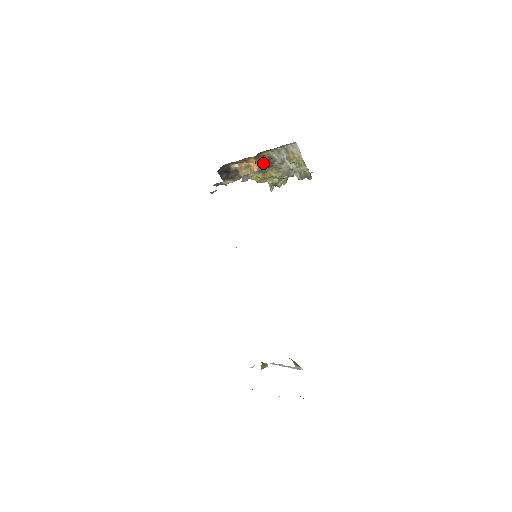
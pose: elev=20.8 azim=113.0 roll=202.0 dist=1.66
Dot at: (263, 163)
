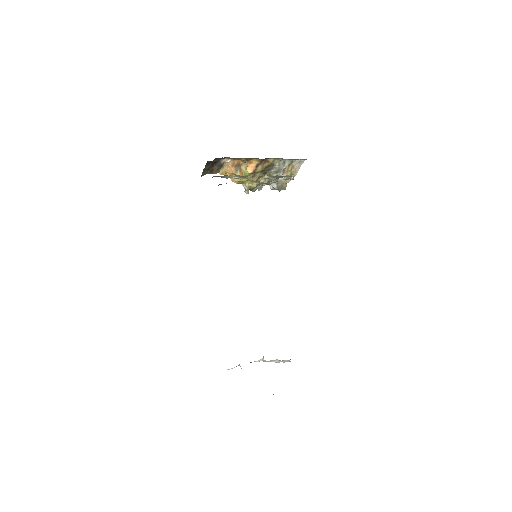
Dot at: (262, 167)
